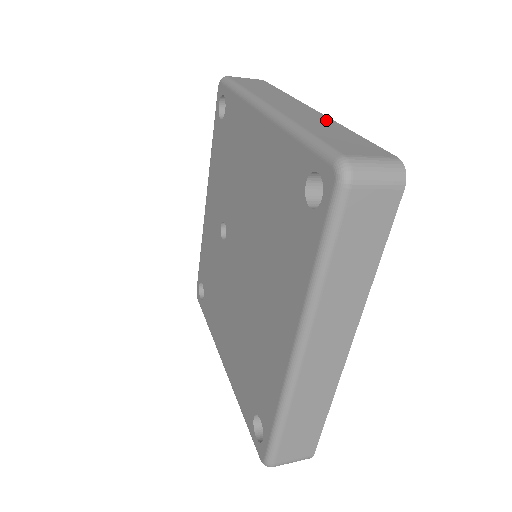
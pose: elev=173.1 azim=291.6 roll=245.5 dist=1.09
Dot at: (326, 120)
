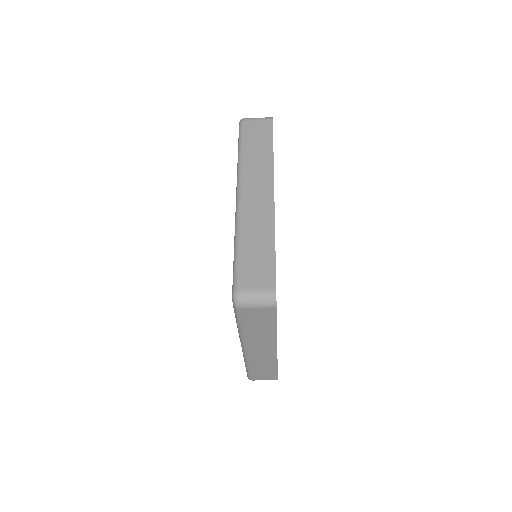
Dot at: occluded
